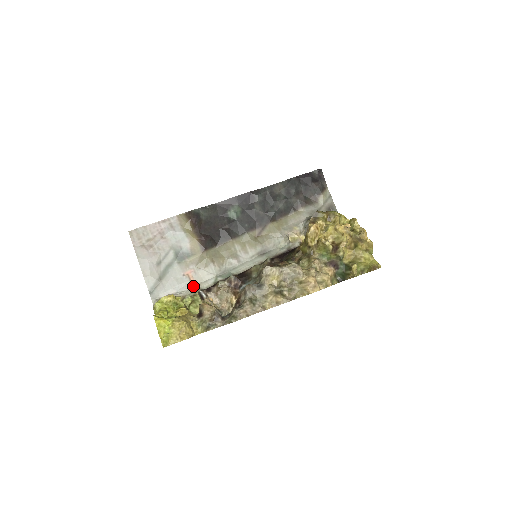
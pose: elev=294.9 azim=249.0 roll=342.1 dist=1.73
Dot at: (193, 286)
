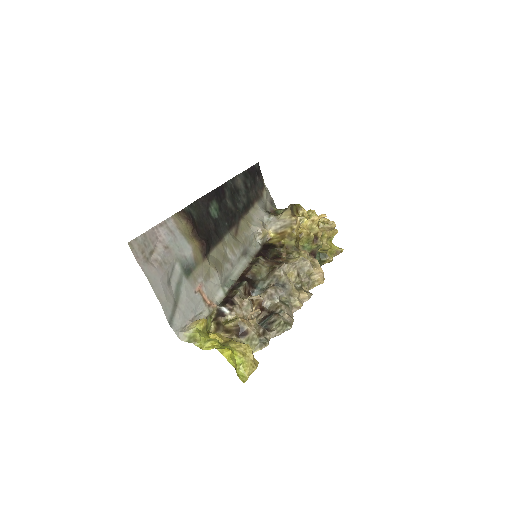
Dot at: (208, 303)
